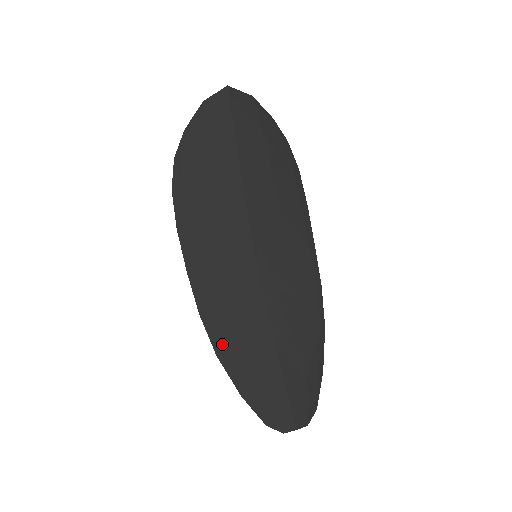
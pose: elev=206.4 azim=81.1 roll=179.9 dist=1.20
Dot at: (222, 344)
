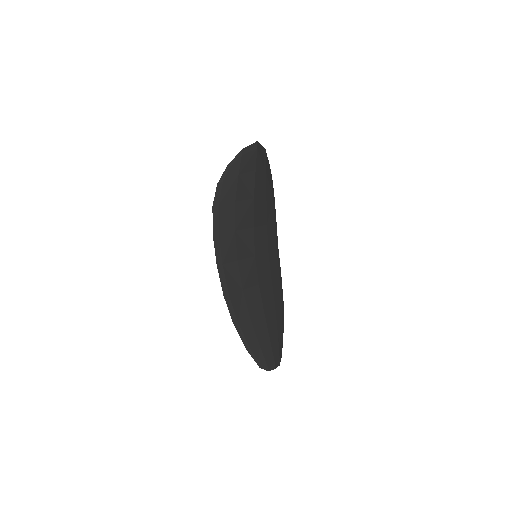
Dot at: (237, 316)
